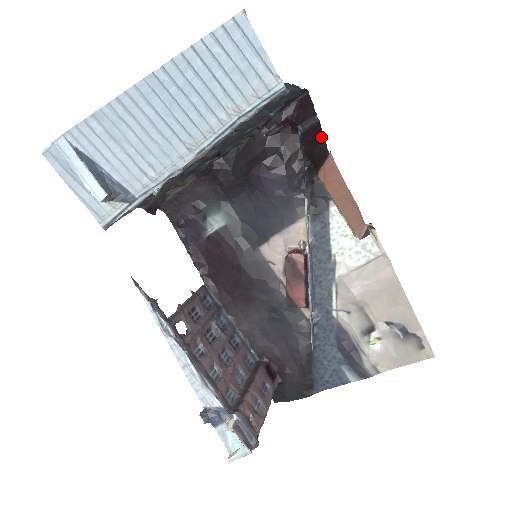
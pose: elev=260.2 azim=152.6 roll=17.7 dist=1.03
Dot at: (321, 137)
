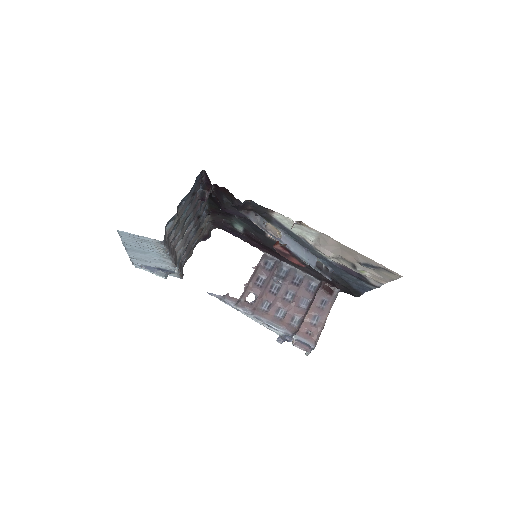
Dot at: occluded
